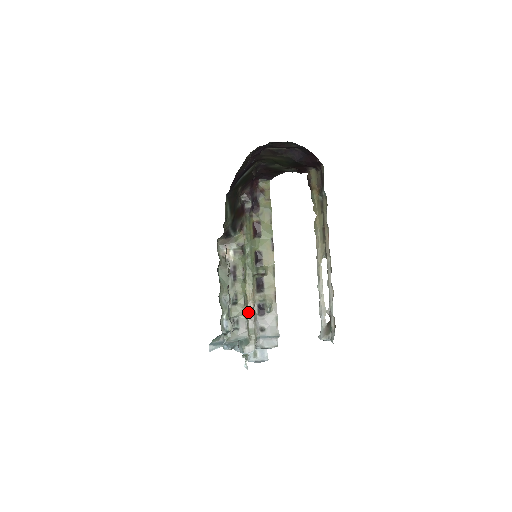
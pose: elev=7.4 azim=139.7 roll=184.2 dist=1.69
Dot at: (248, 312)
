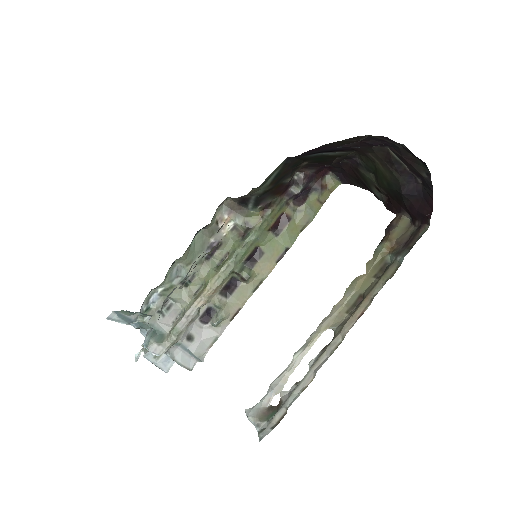
Dot at: (191, 307)
